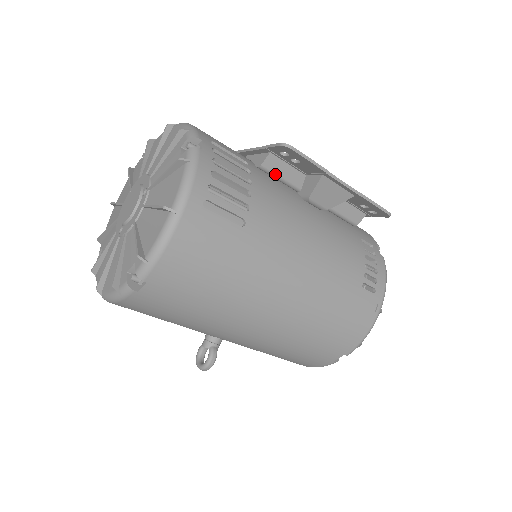
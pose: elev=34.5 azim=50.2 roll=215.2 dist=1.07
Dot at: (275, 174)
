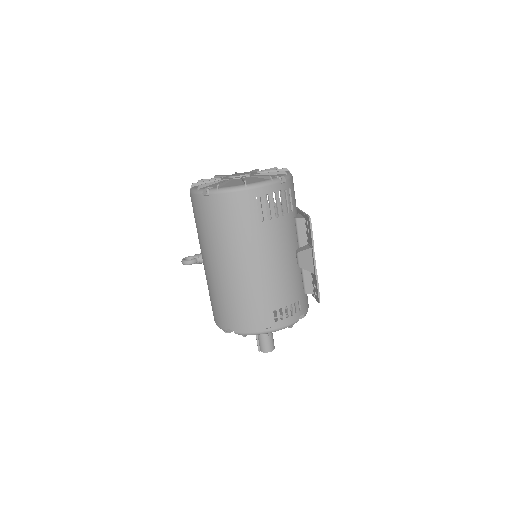
Dot at: (297, 228)
